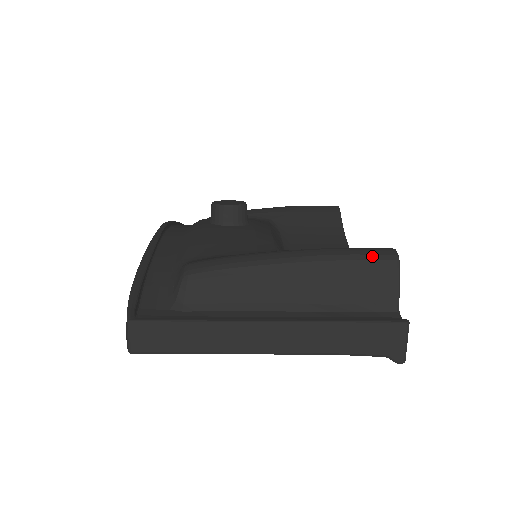
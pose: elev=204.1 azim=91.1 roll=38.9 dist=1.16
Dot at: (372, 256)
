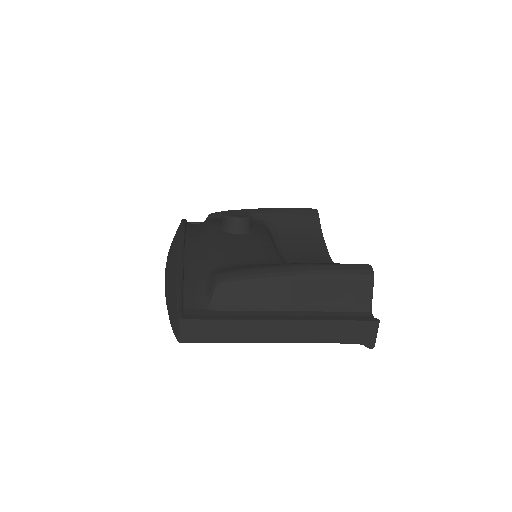
Dot at: (355, 271)
